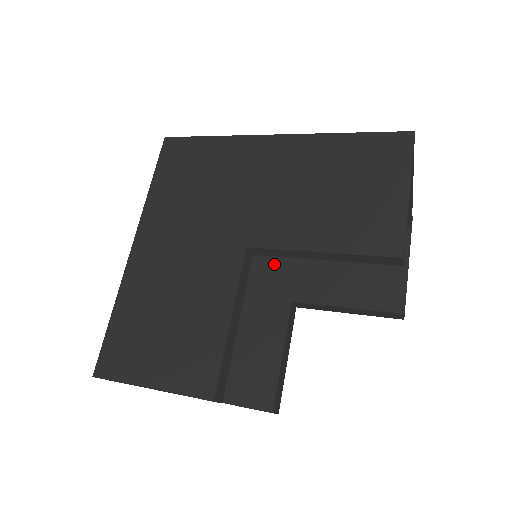
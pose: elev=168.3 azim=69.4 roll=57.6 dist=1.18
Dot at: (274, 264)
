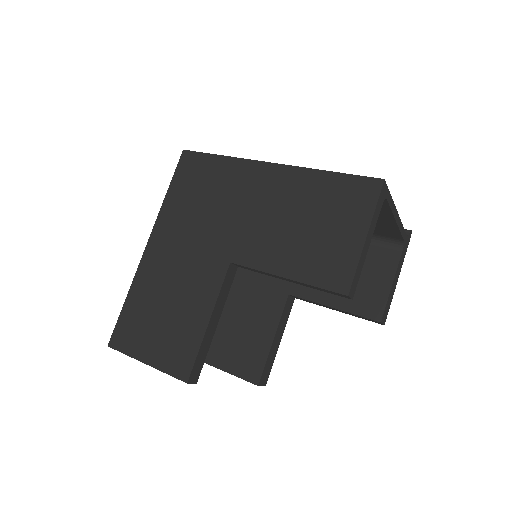
Dot at: occluded
